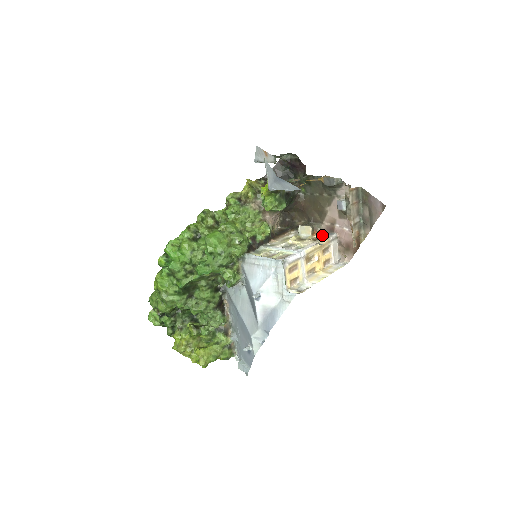
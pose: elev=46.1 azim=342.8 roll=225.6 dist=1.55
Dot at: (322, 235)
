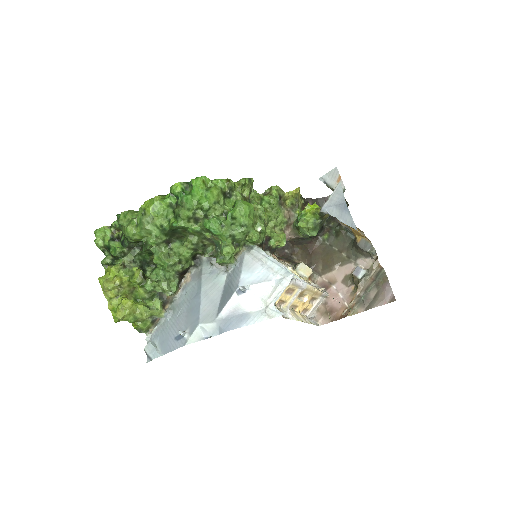
Dot at: (316, 285)
